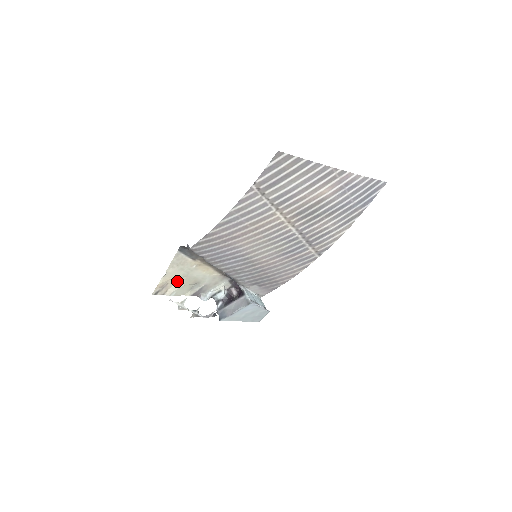
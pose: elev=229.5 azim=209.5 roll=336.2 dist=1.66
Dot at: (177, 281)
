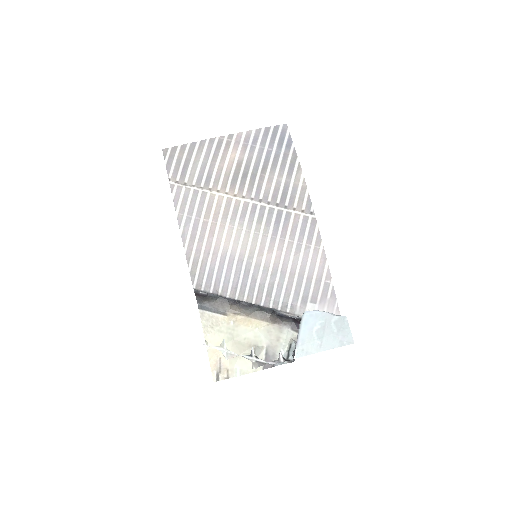
Dot at: occluded
